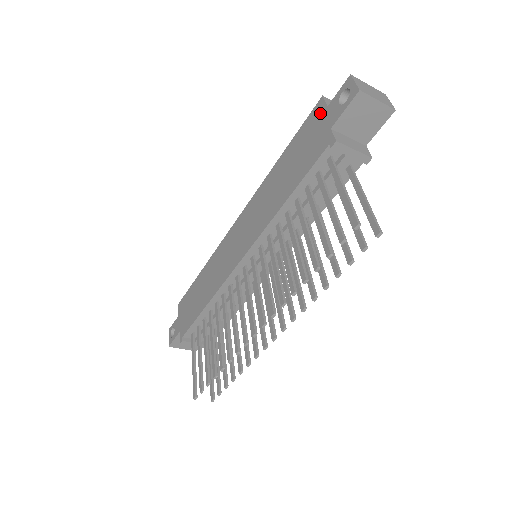
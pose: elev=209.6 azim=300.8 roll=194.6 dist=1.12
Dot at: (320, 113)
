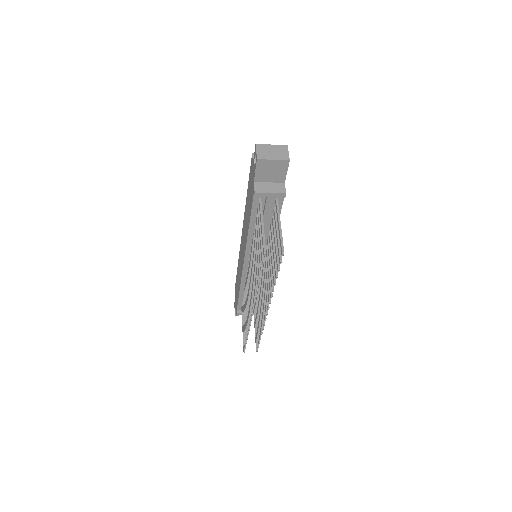
Dot at: (252, 167)
